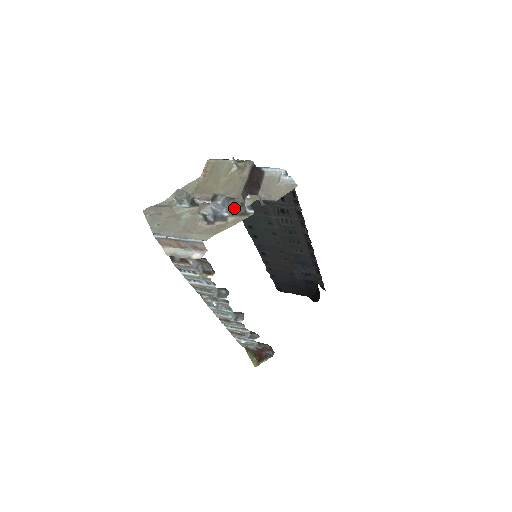
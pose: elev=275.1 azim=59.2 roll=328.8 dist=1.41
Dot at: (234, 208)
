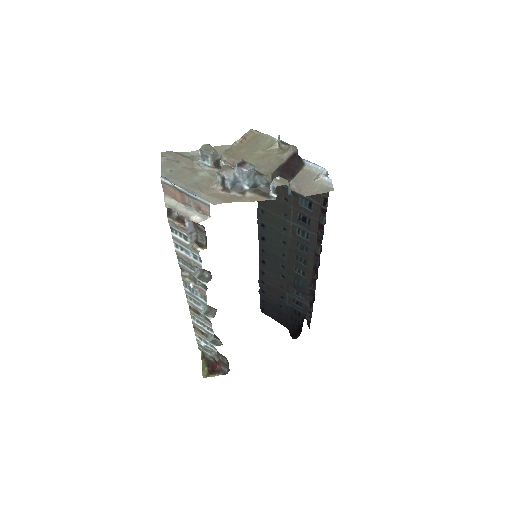
Dot at: (258, 185)
